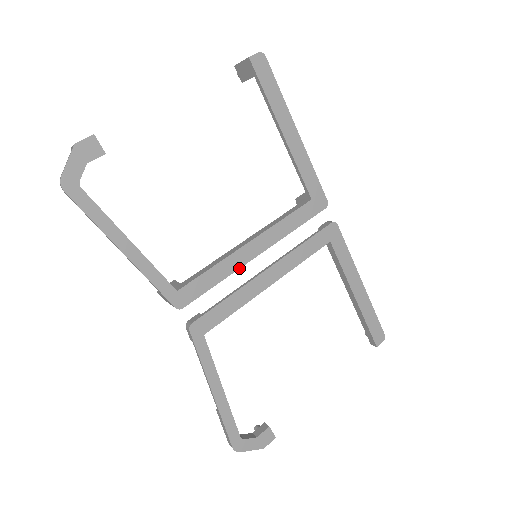
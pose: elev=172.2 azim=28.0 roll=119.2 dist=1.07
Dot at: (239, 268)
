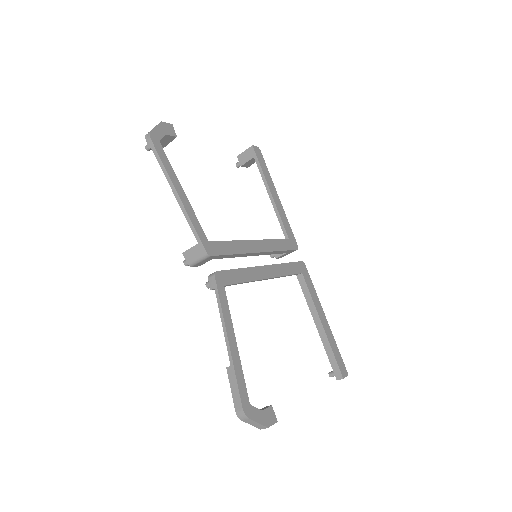
Dot at: (248, 253)
